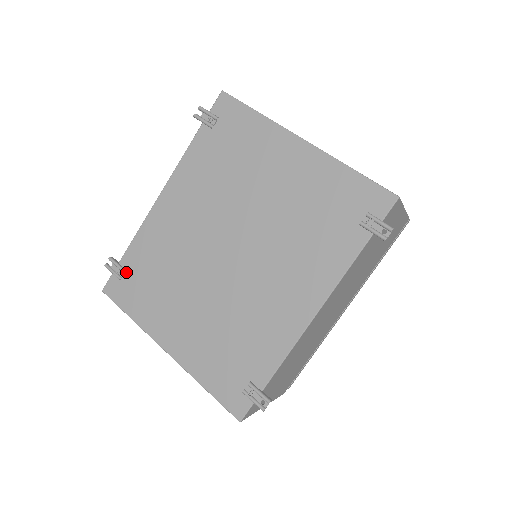
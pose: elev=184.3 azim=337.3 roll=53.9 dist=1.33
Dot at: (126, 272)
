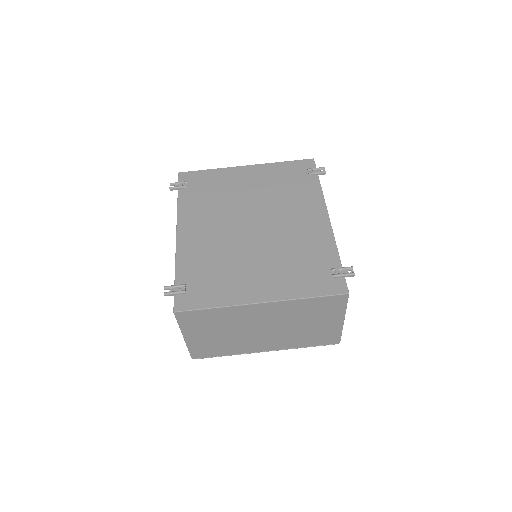
Dot at: (186, 286)
